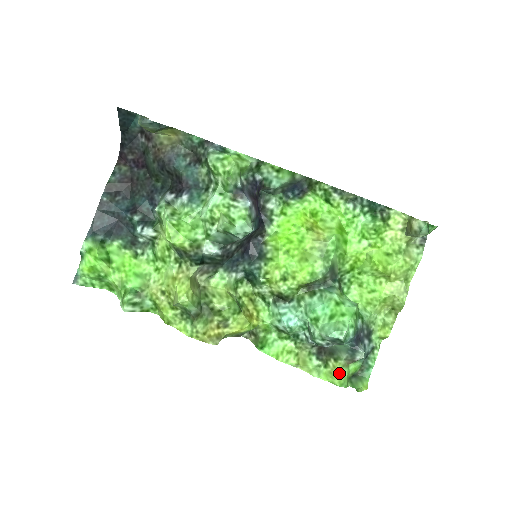
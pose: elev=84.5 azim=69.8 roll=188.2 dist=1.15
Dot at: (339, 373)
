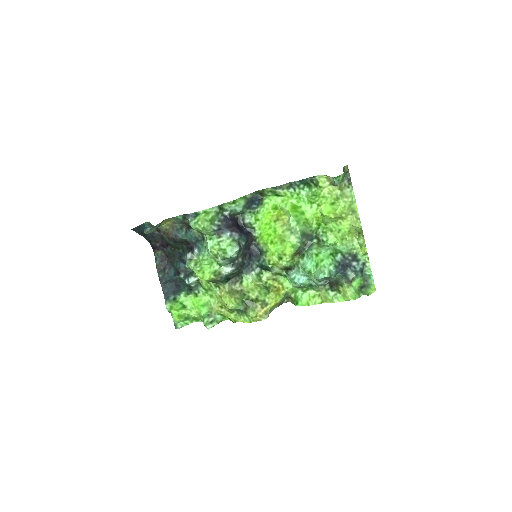
Dot at: (348, 292)
